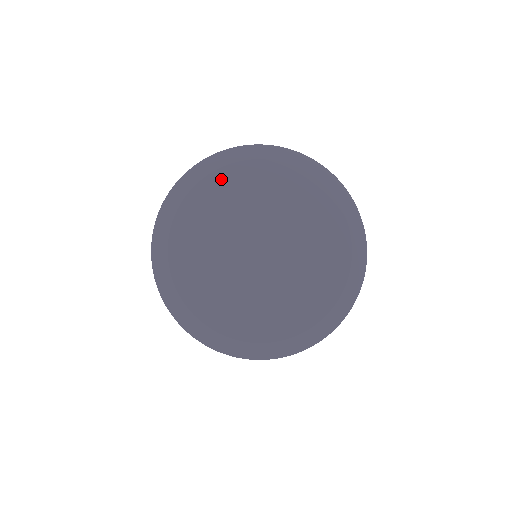
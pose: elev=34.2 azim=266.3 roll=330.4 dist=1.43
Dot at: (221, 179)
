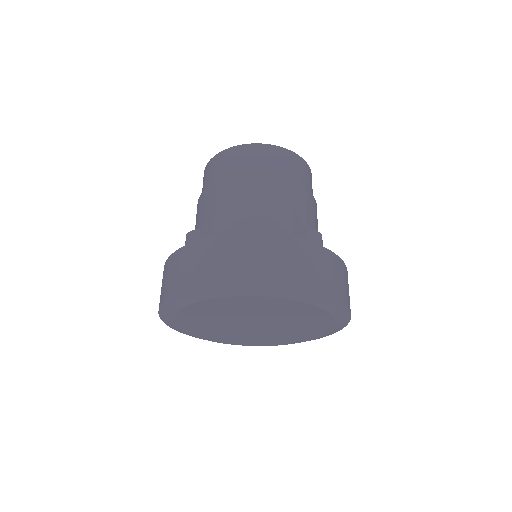
Dot at: (209, 304)
